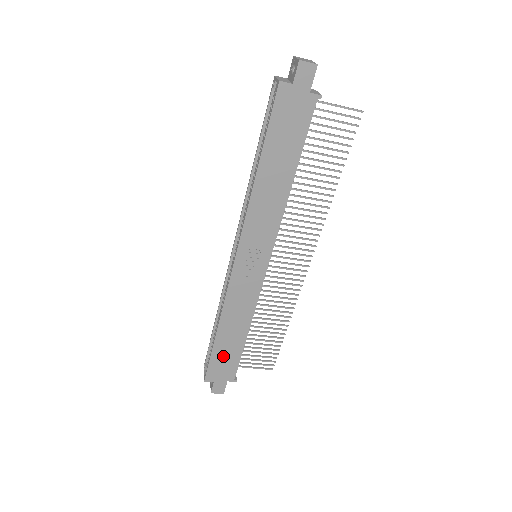
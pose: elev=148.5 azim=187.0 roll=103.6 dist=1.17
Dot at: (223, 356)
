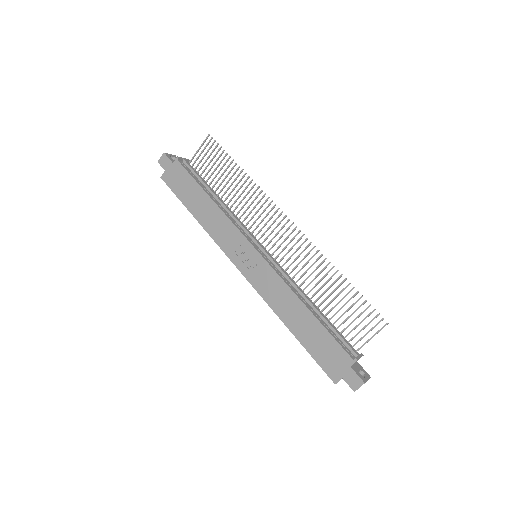
Dot at: (318, 346)
